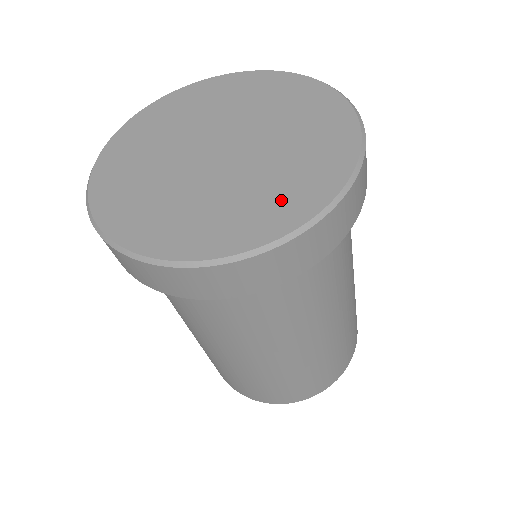
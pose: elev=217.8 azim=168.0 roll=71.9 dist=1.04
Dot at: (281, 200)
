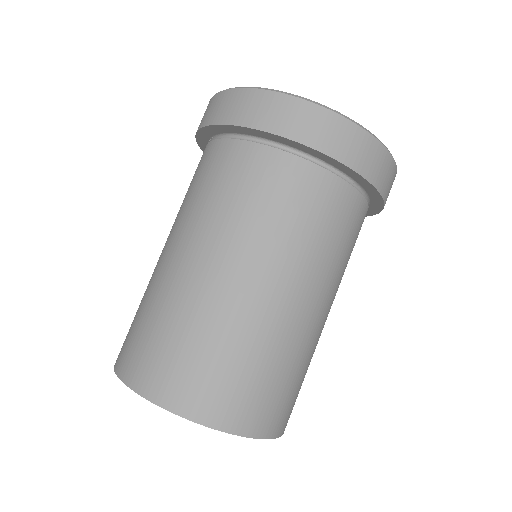
Dot at: occluded
